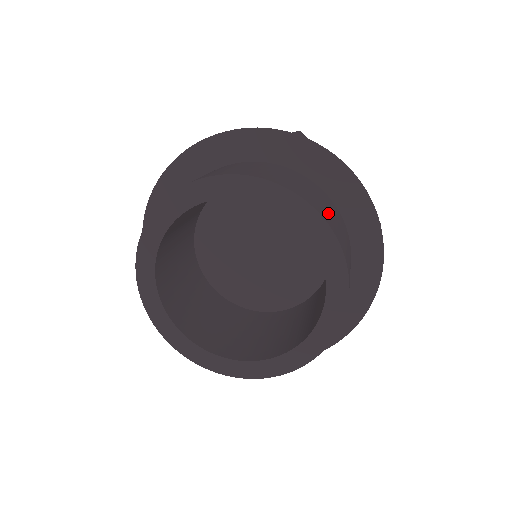
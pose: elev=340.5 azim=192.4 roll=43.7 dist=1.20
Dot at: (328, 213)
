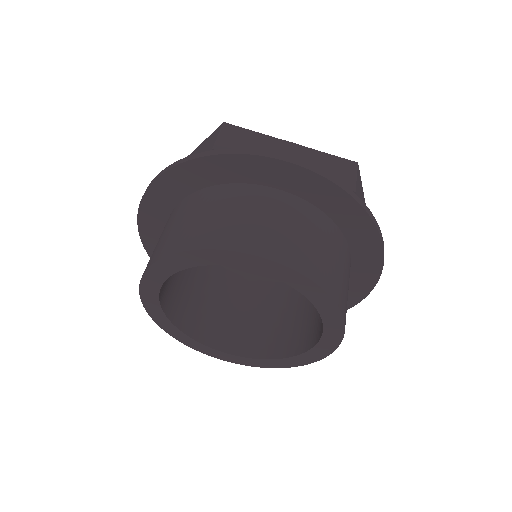
Dot at: (347, 297)
